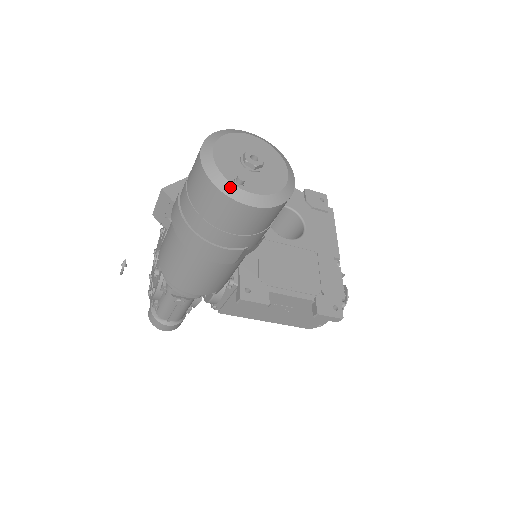
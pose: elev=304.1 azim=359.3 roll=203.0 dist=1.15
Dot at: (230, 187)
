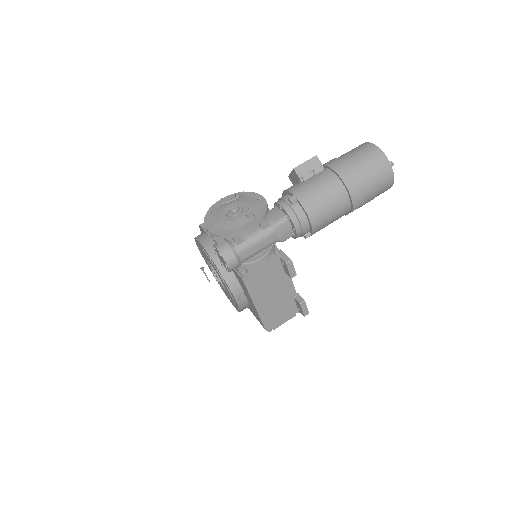
Dot at: (390, 163)
